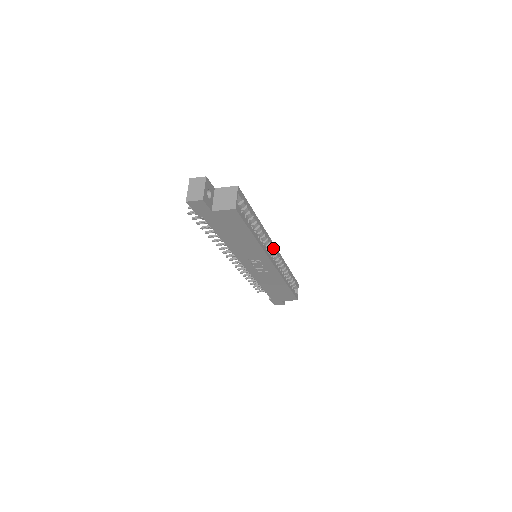
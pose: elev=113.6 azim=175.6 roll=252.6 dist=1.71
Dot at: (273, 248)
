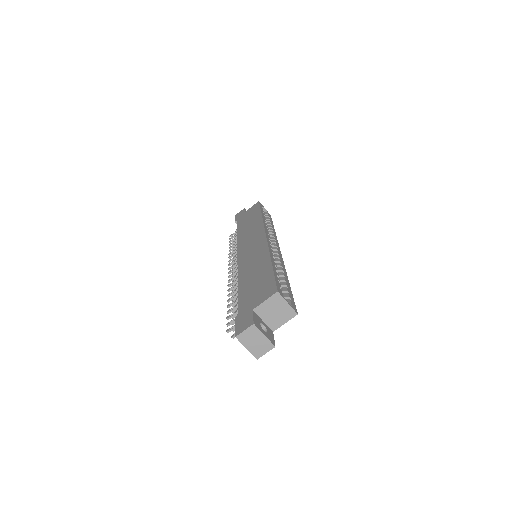
Dot at: (269, 240)
